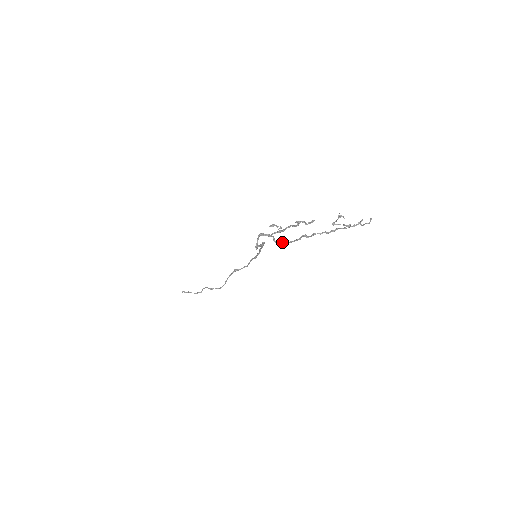
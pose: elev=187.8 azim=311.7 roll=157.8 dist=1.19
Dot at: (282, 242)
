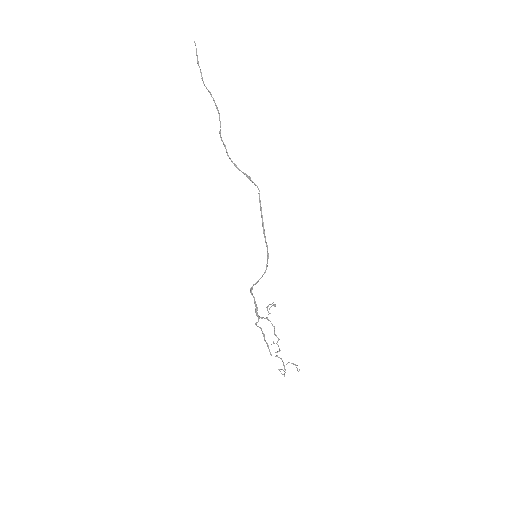
Dot at: occluded
